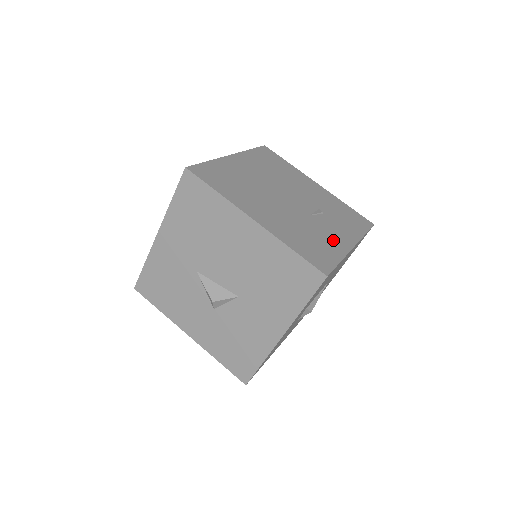
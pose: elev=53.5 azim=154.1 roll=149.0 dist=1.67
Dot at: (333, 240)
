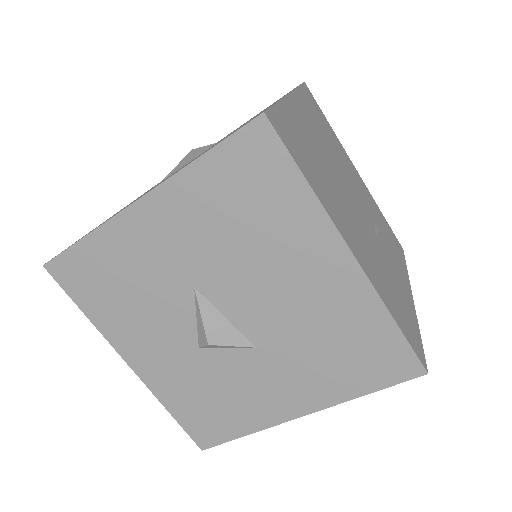
Dot at: (402, 288)
